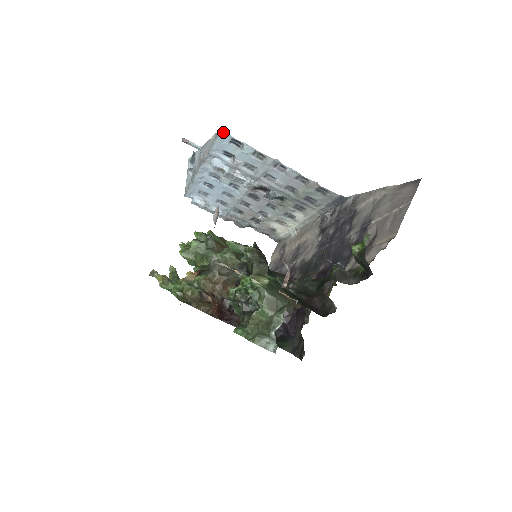
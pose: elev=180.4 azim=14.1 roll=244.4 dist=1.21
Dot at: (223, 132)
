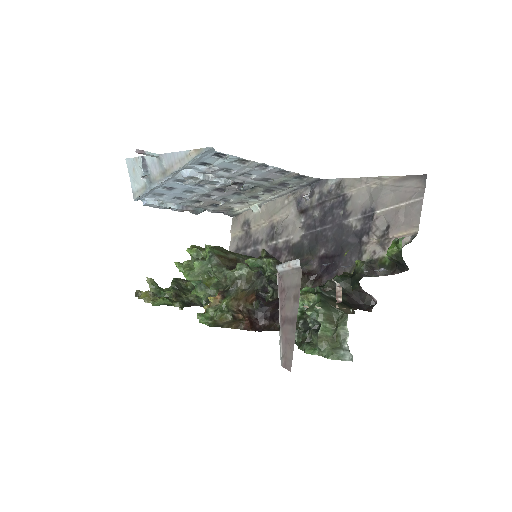
Dot at: (209, 150)
